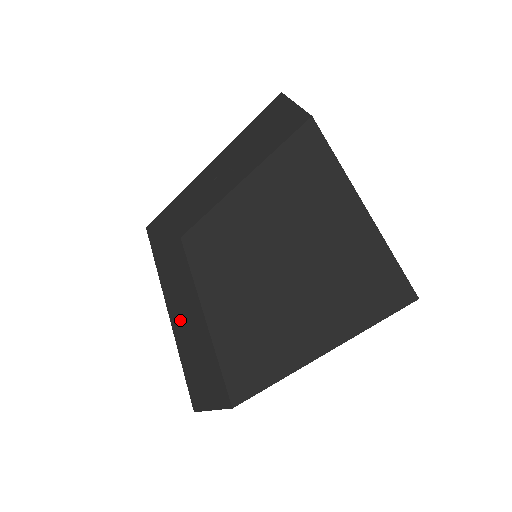
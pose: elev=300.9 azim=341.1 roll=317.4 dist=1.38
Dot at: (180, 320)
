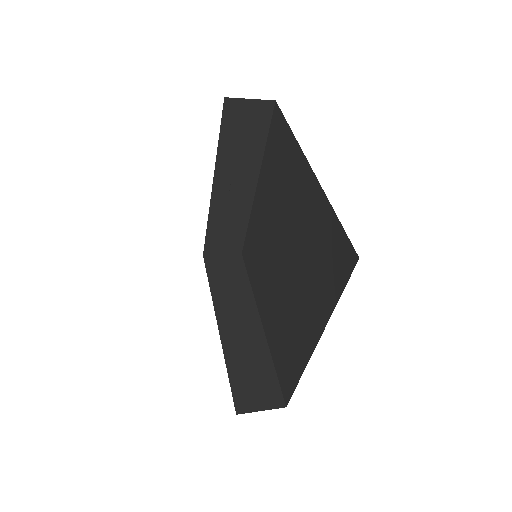
Dot at: (231, 331)
